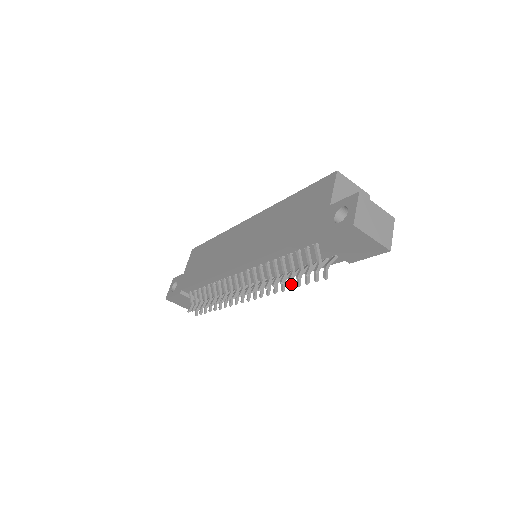
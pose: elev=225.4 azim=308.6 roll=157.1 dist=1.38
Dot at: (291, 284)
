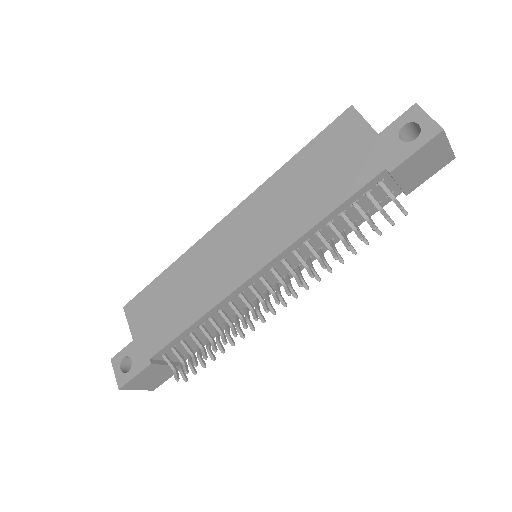
Dot at: (353, 248)
